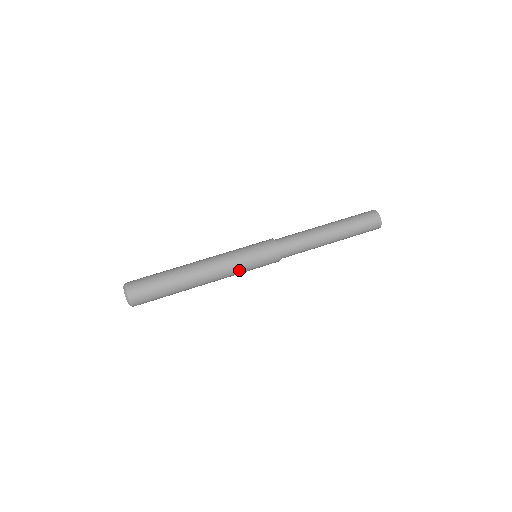
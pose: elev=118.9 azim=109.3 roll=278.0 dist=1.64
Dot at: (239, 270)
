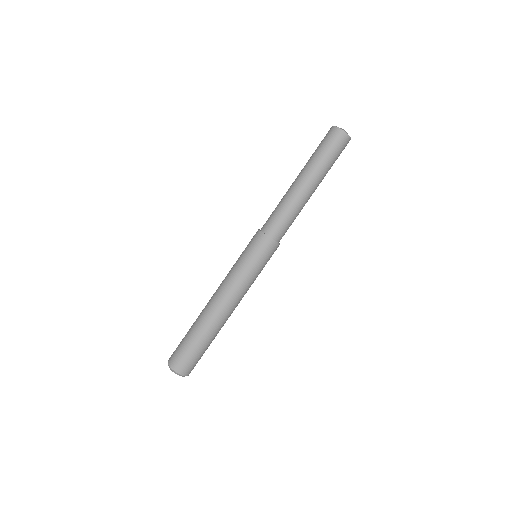
Dot at: (247, 280)
